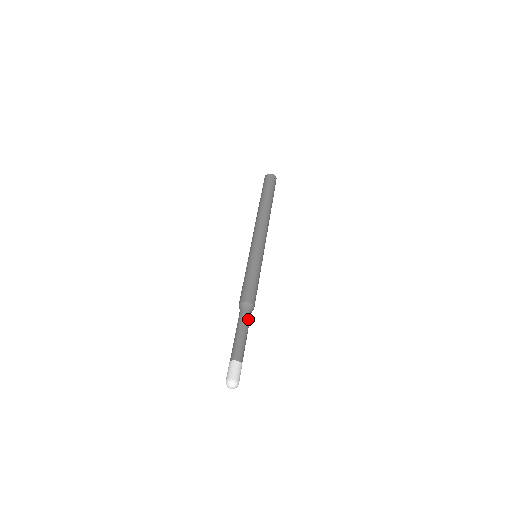
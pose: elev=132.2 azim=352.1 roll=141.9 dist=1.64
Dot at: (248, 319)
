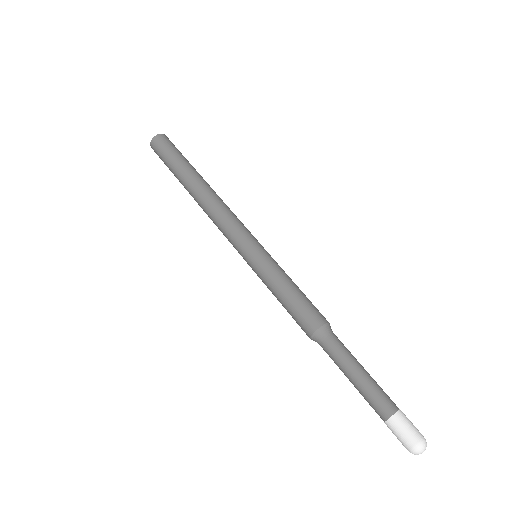
Dot at: (344, 346)
